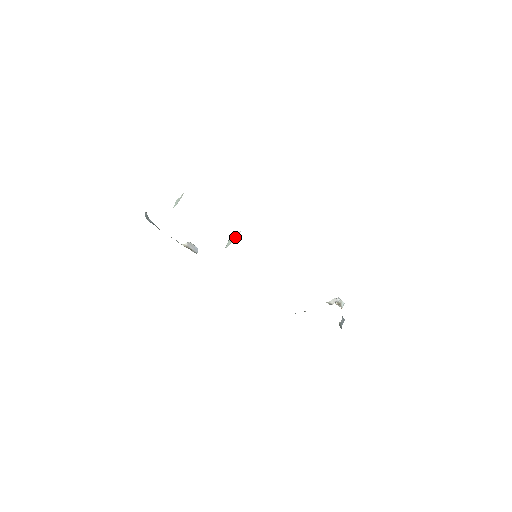
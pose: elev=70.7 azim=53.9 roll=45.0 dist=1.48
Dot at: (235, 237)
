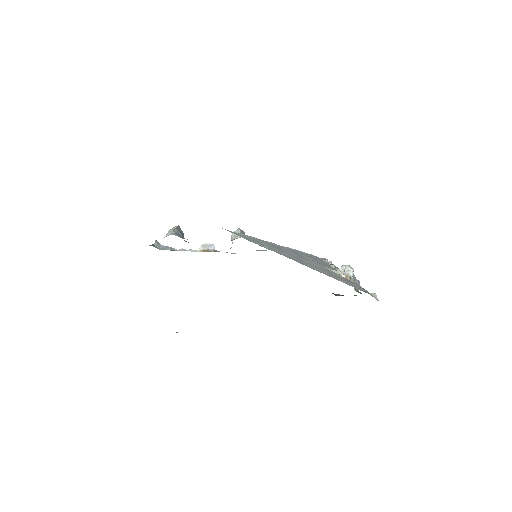
Dot at: (232, 242)
